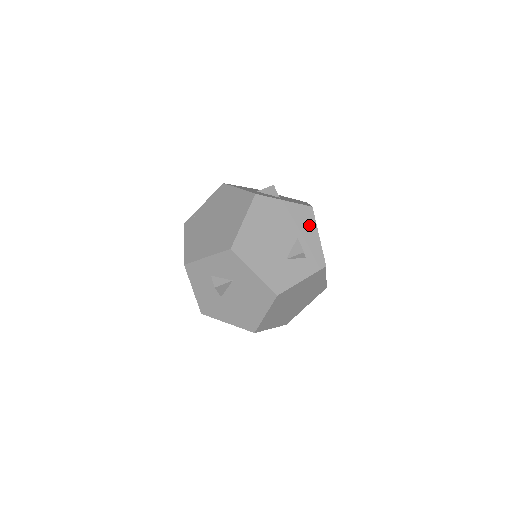
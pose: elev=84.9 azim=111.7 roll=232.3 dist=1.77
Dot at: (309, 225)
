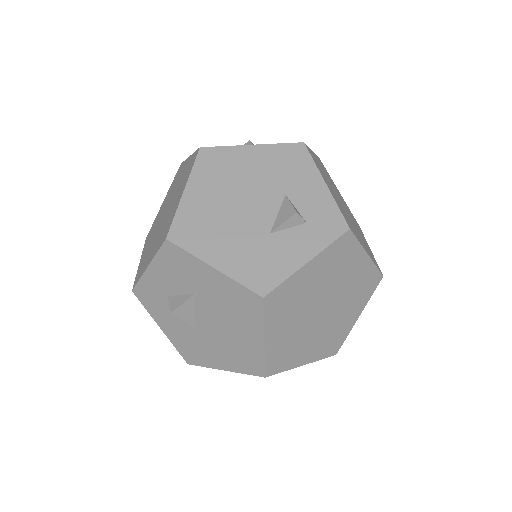
Dot at: (303, 171)
